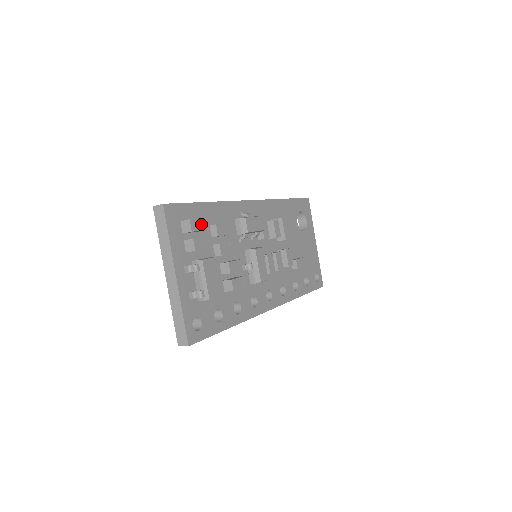
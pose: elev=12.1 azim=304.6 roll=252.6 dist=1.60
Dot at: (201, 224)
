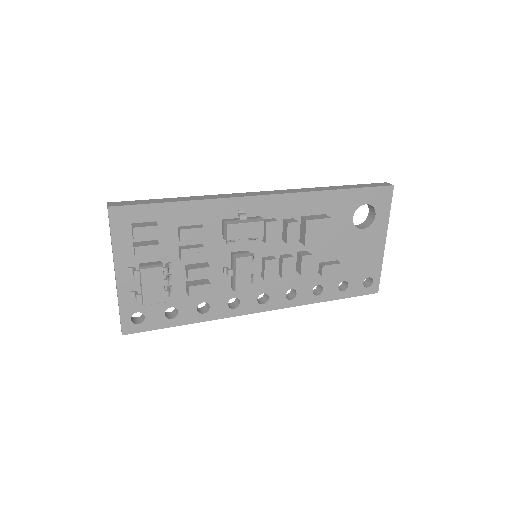
Dot at: (151, 232)
